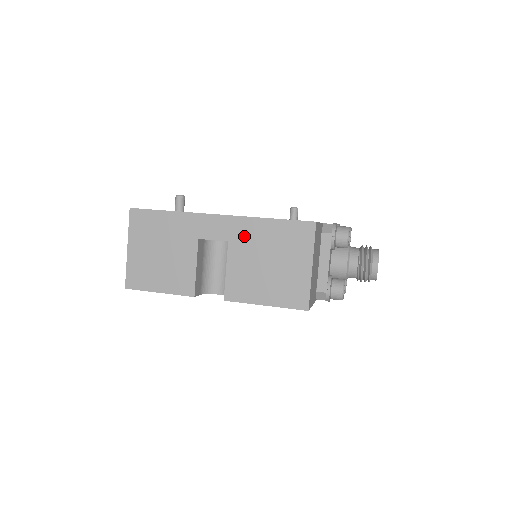
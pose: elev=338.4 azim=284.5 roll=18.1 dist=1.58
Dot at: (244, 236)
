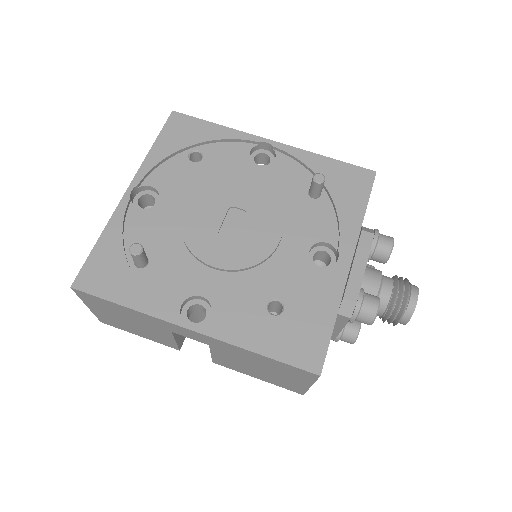
Dot at: (228, 350)
